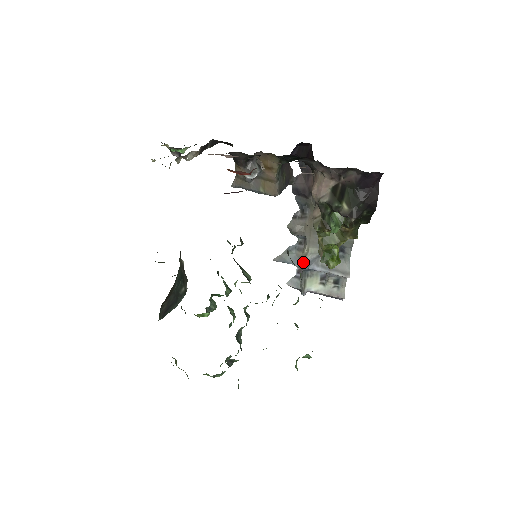
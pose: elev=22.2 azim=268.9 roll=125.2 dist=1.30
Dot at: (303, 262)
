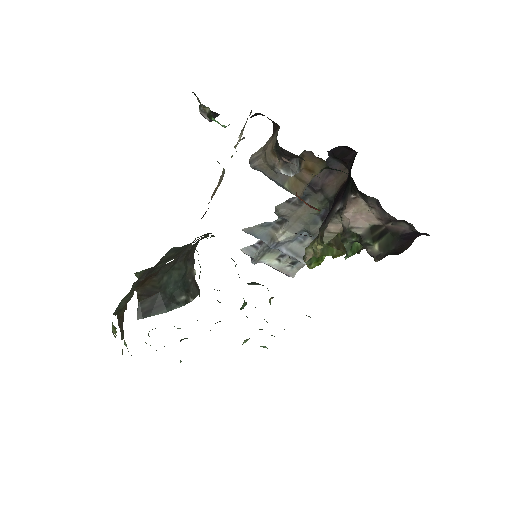
Dot at: (274, 242)
